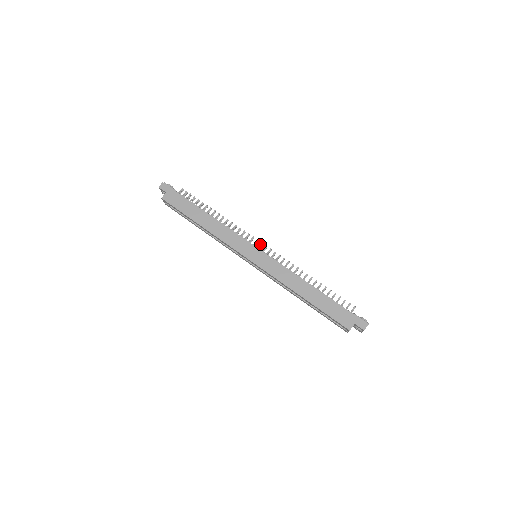
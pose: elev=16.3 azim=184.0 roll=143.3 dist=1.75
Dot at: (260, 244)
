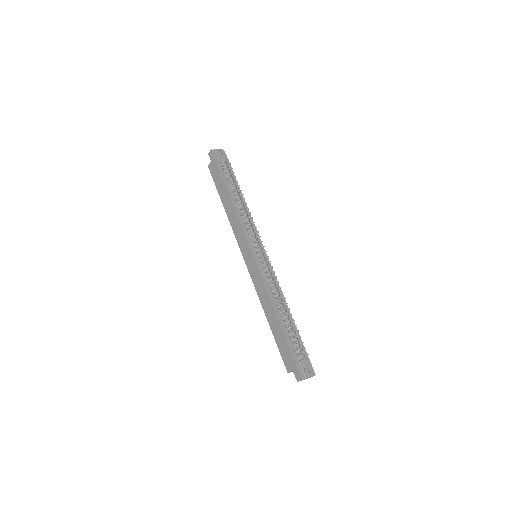
Dot at: (260, 247)
